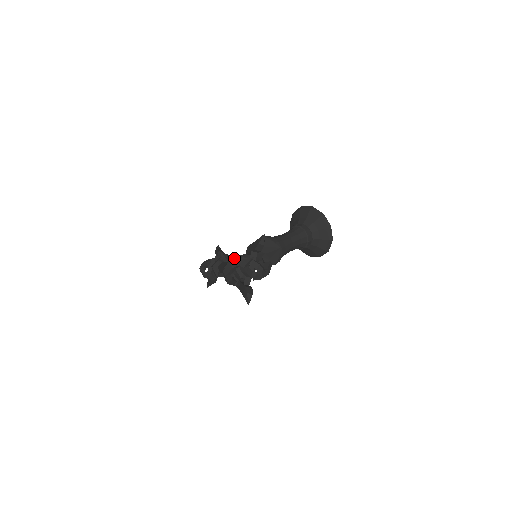
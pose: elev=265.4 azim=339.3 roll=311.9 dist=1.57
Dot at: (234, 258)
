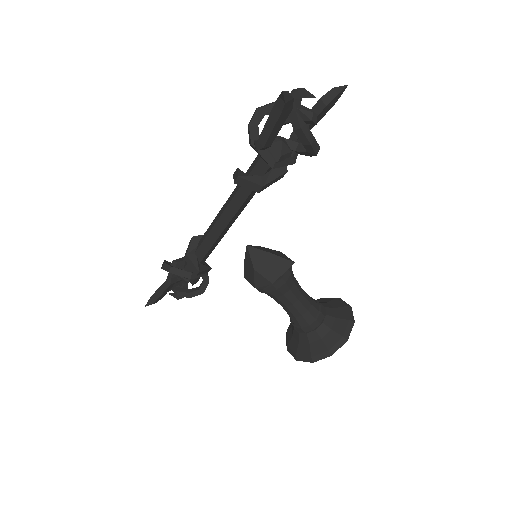
Dot at: occluded
